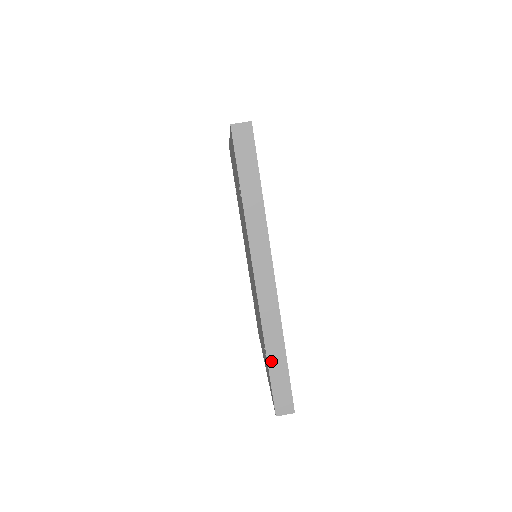
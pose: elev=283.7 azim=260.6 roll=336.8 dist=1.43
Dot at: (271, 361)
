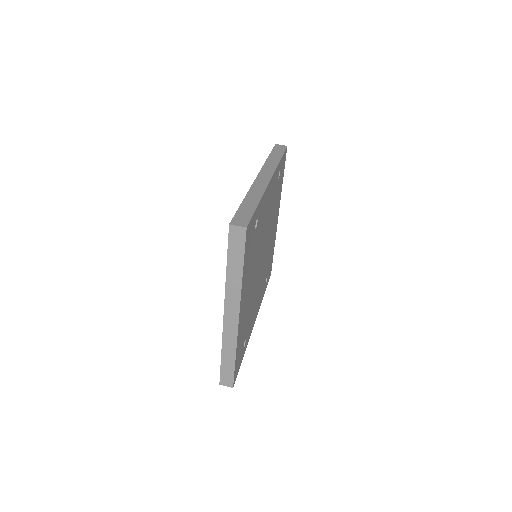
Dot at: (245, 202)
